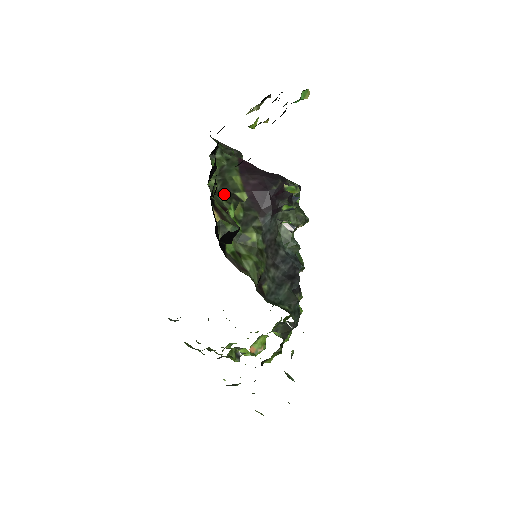
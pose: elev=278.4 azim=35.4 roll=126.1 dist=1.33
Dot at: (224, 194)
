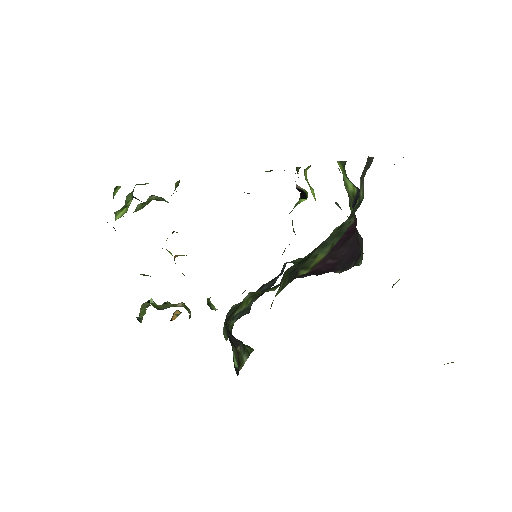
Dot at: (289, 275)
